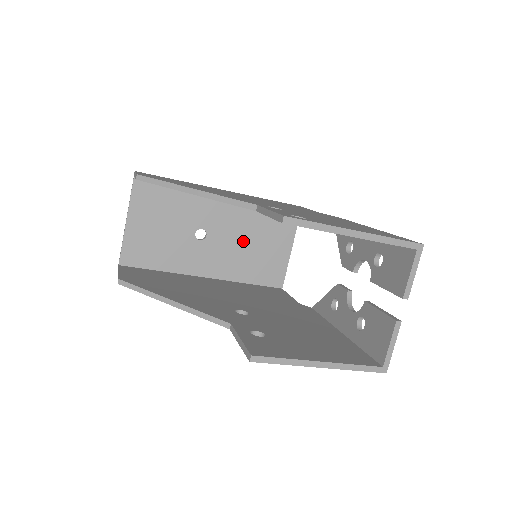
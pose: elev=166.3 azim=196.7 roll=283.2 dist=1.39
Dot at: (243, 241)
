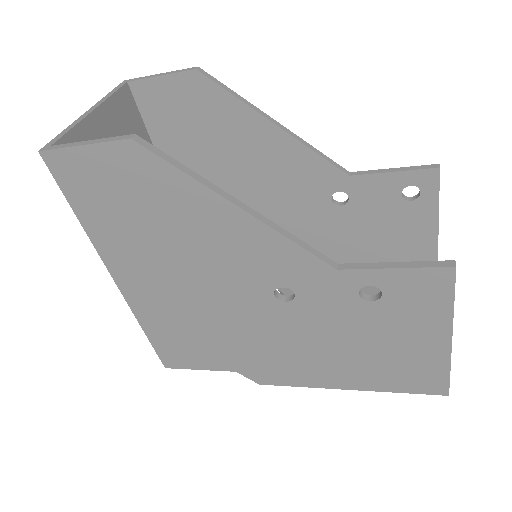
Dot at: occluded
